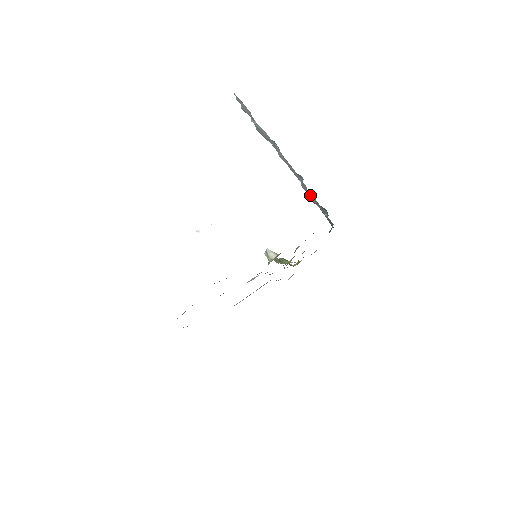
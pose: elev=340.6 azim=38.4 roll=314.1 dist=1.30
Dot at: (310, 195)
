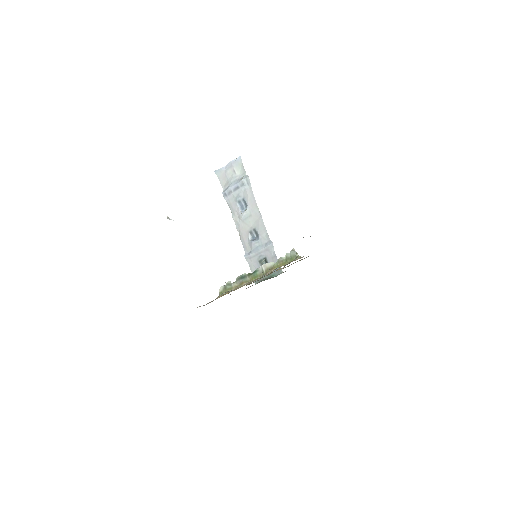
Dot at: (270, 247)
